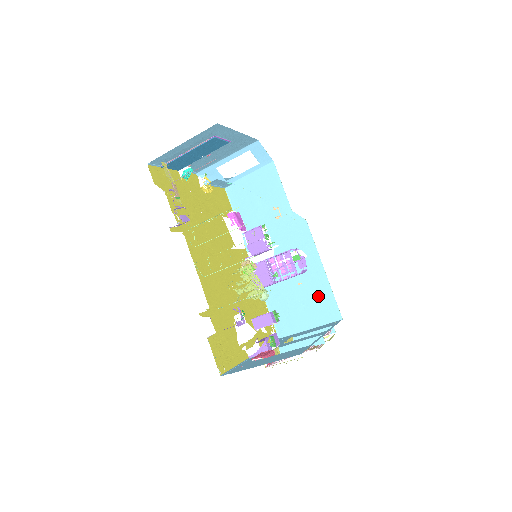
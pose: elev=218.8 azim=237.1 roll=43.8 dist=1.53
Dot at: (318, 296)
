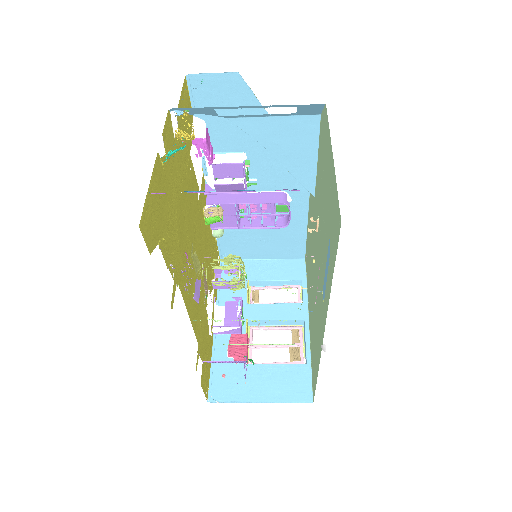
Dot at: (287, 237)
